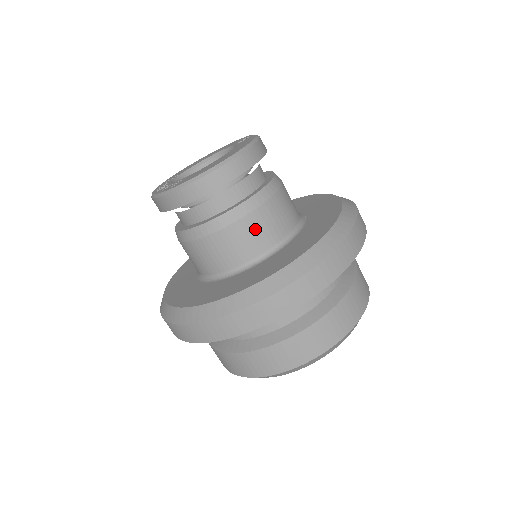
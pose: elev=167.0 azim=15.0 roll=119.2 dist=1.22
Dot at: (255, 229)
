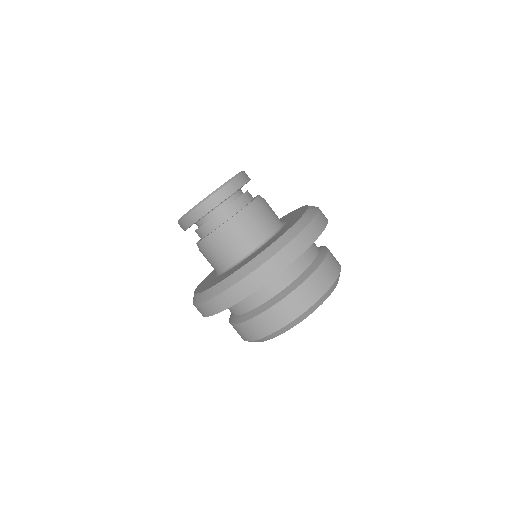
Dot at: (249, 229)
